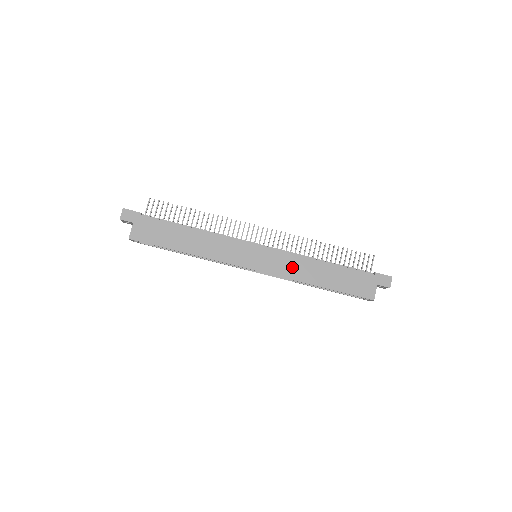
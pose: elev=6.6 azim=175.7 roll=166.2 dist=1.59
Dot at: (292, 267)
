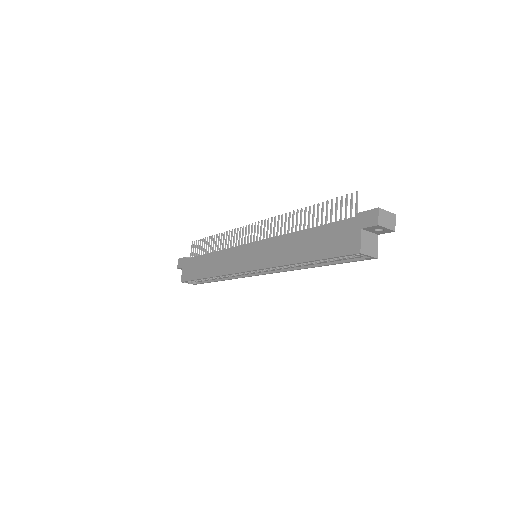
Dot at: (275, 252)
